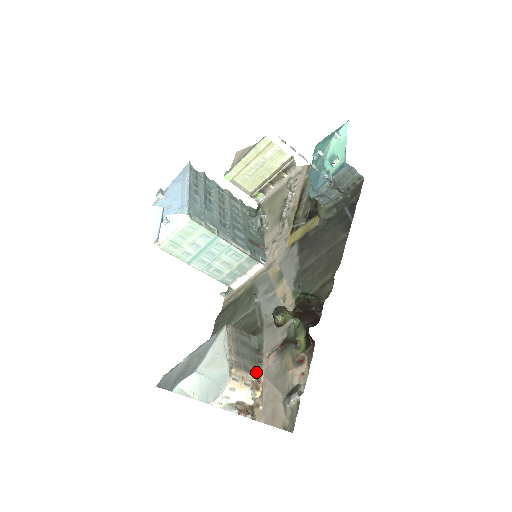
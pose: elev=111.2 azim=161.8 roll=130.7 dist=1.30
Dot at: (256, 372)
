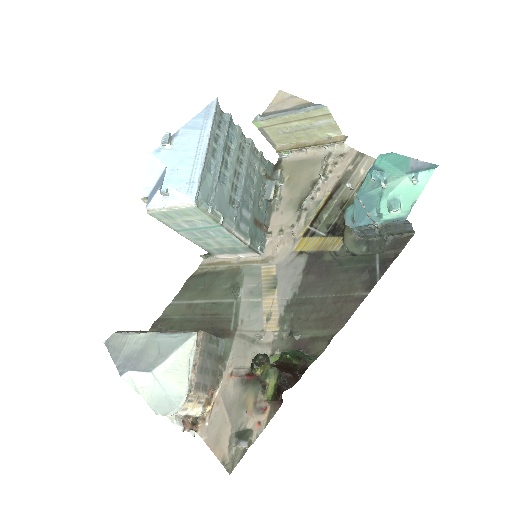
Dot at: (213, 388)
